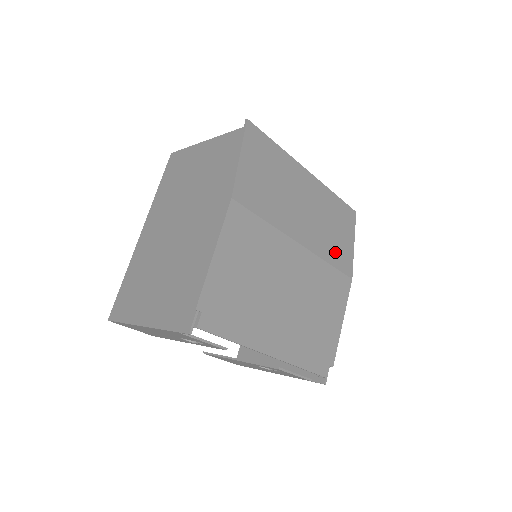
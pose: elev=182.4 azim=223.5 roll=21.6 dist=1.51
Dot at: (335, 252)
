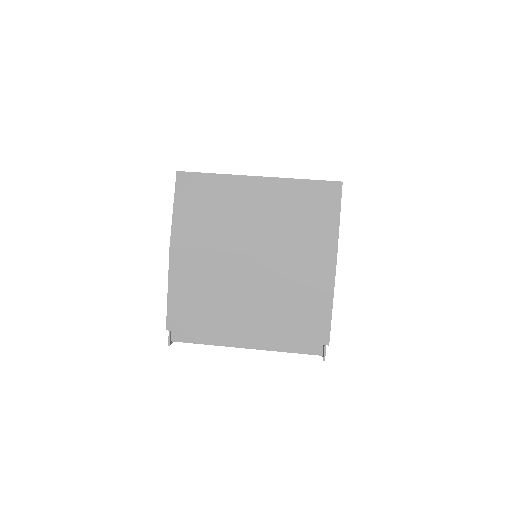
Dot at: (306, 241)
